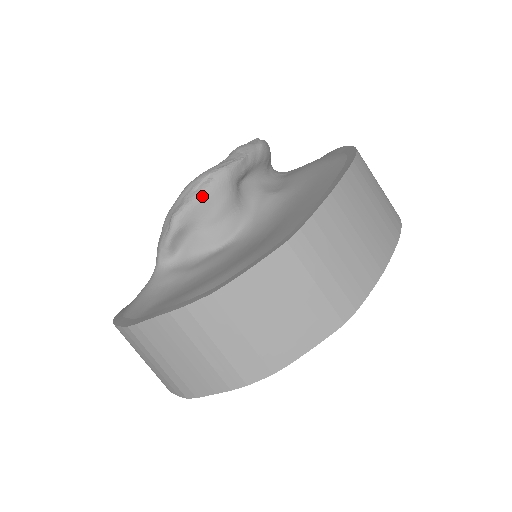
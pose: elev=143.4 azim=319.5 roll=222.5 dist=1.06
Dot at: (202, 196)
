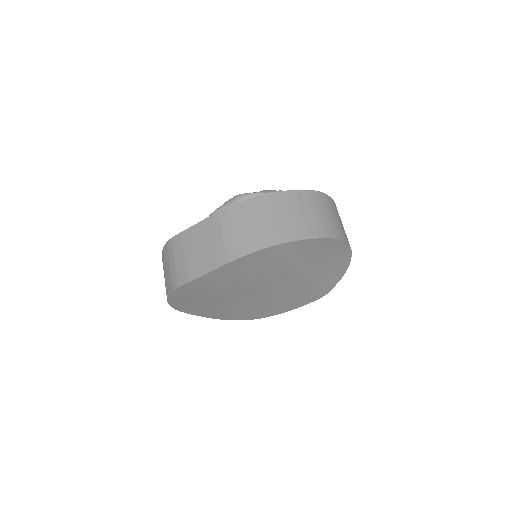
Dot at: (225, 206)
